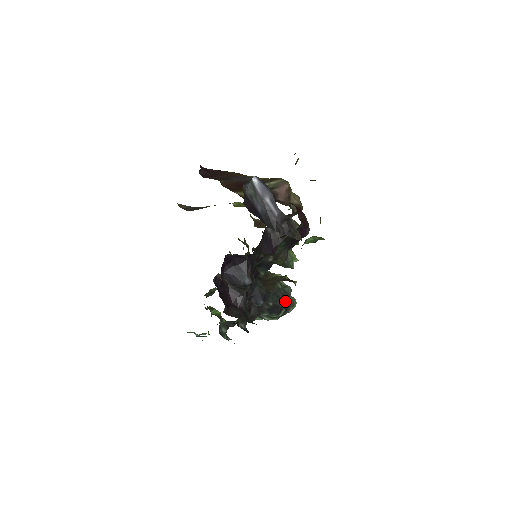
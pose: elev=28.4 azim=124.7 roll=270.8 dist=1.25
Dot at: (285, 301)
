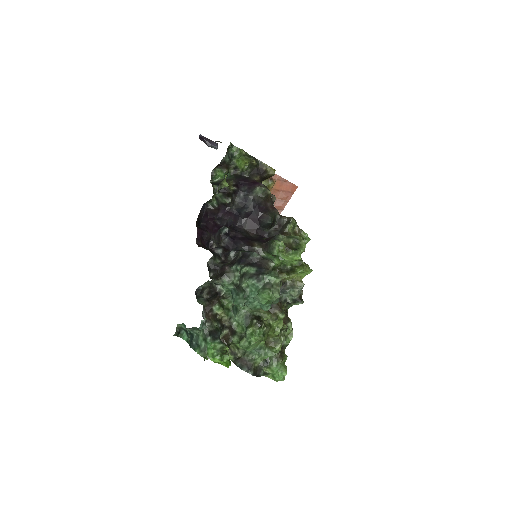
Dot at: (254, 252)
